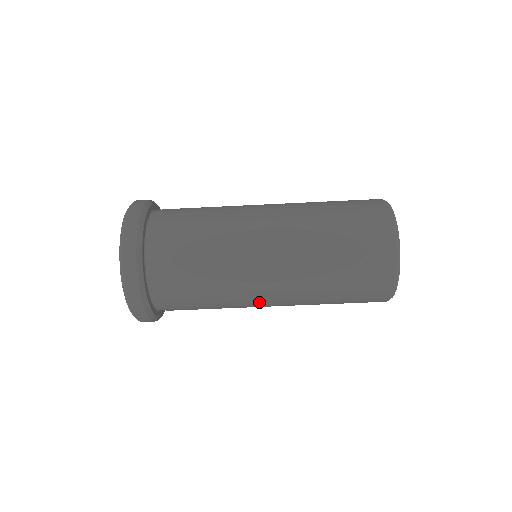
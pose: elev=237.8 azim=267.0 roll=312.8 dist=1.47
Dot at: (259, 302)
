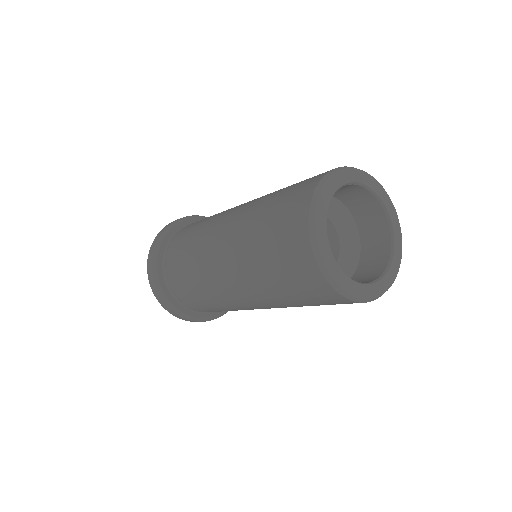
Dot at: occluded
